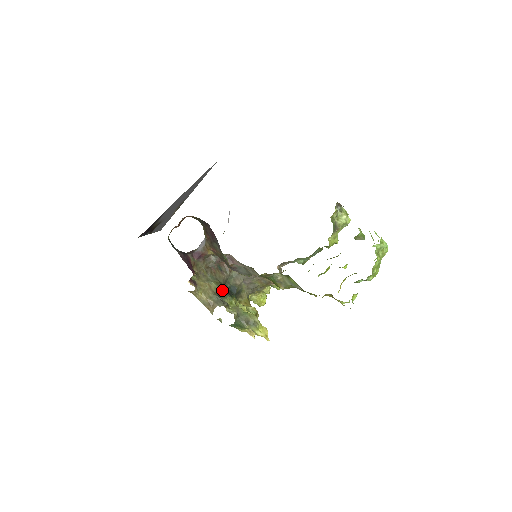
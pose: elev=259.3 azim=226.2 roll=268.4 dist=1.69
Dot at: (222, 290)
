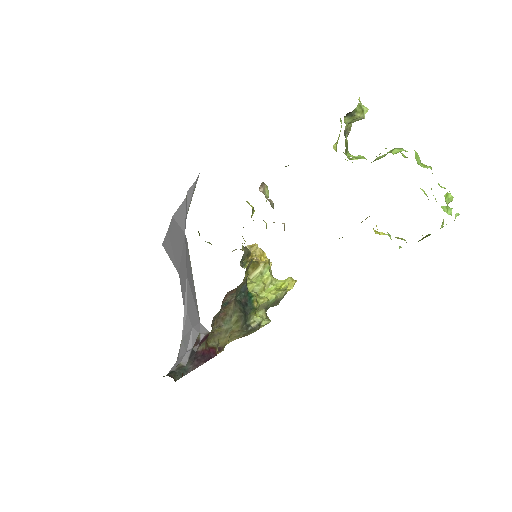
Dot at: (244, 319)
